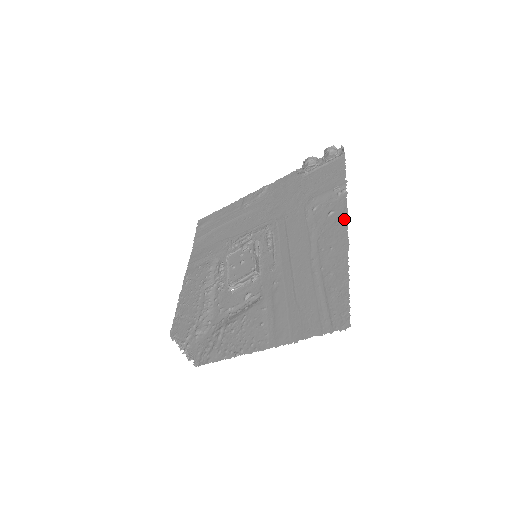
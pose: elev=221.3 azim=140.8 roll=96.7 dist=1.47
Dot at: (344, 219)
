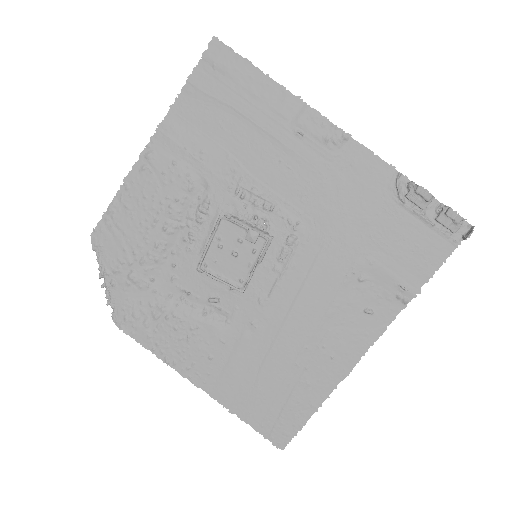
Dot at: (372, 339)
